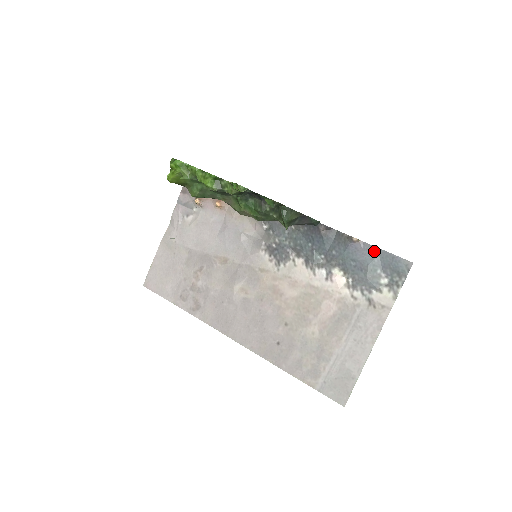
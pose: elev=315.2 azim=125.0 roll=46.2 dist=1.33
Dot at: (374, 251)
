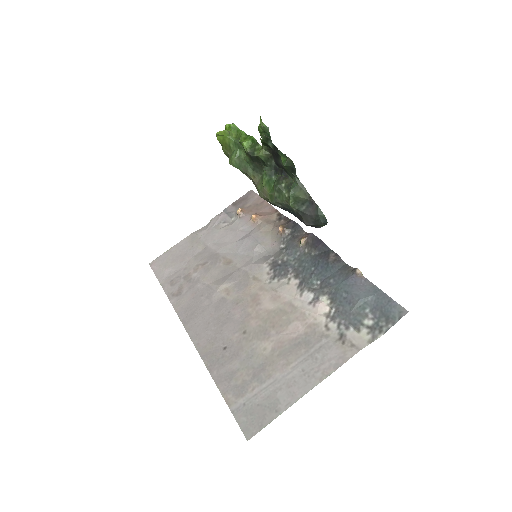
Dot at: (372, 289)
